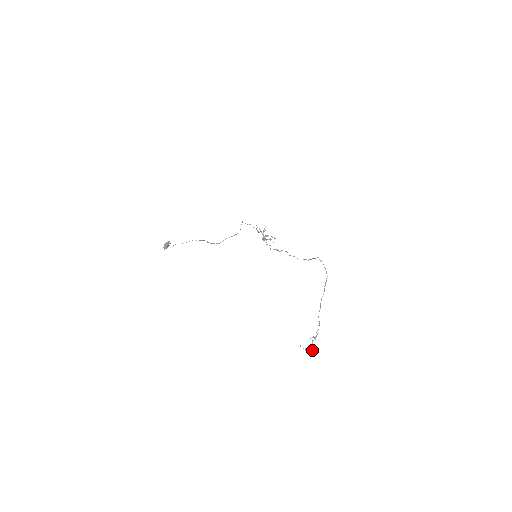
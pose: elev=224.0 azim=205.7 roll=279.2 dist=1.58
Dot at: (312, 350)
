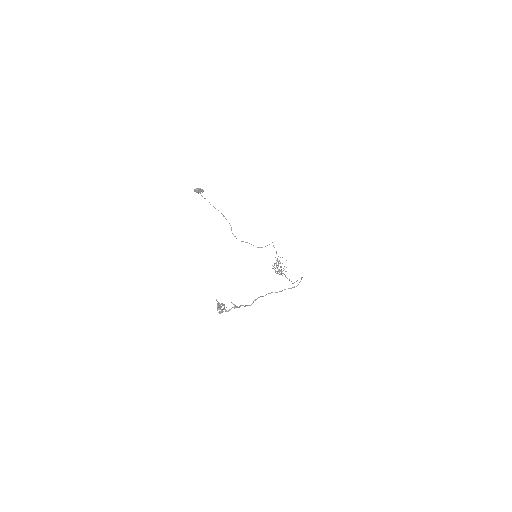
Dot at: (222, 304)
